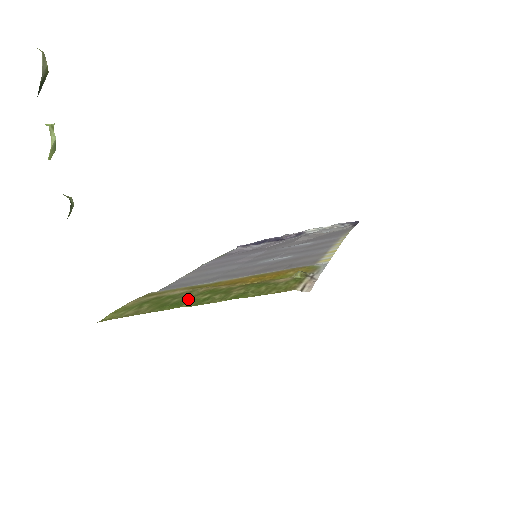
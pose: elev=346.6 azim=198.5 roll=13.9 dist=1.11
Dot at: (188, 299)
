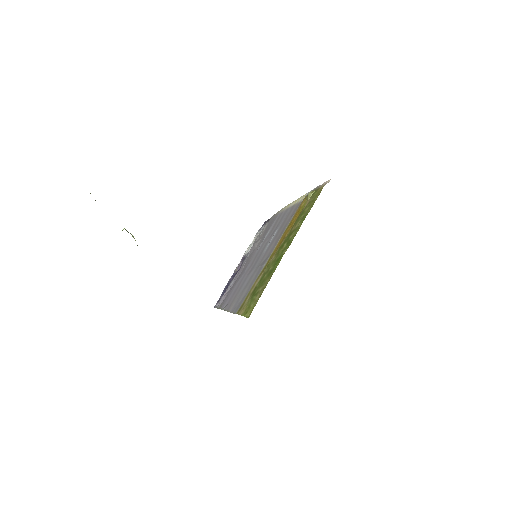
Dot at: (278, 256)
